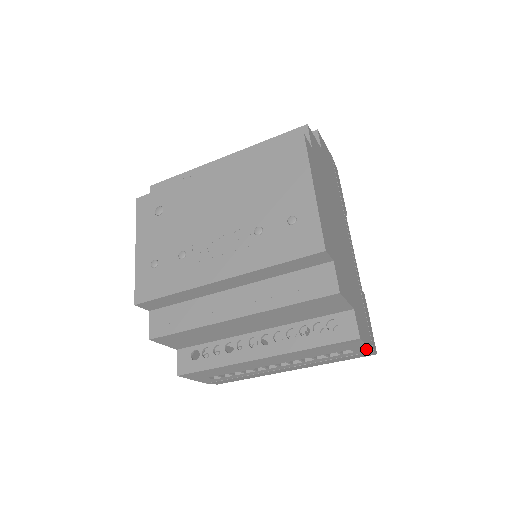
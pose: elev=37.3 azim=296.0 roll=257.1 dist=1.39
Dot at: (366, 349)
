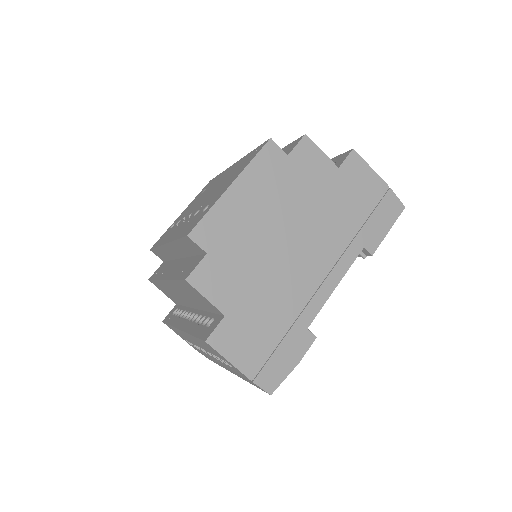
Dot at: (240, 371)
